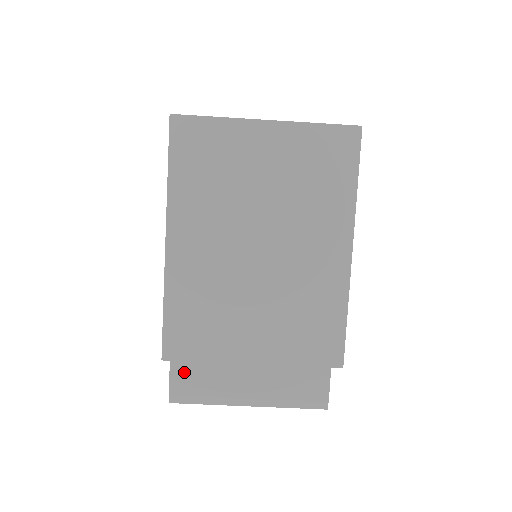
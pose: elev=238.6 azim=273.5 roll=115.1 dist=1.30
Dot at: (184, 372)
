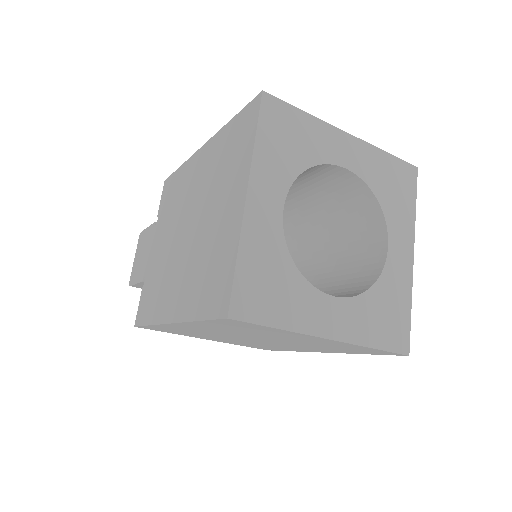
Dot at: occluded
